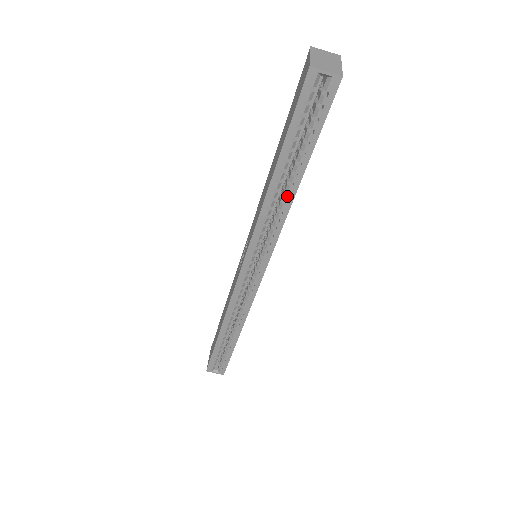
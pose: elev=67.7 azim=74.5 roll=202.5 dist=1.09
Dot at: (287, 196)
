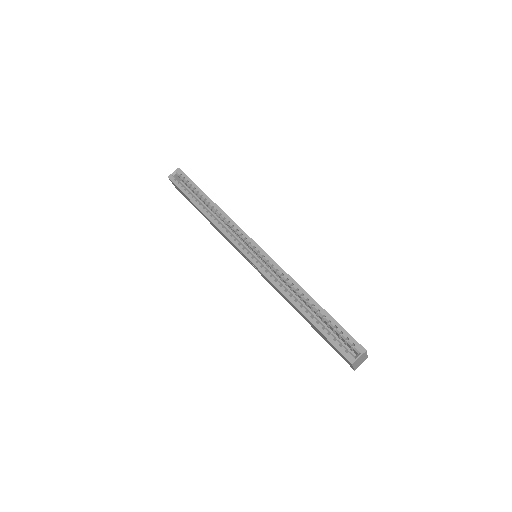
Dot at: (214, 208)
